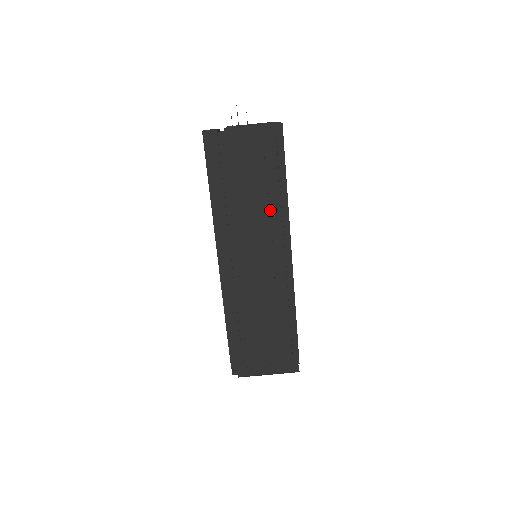
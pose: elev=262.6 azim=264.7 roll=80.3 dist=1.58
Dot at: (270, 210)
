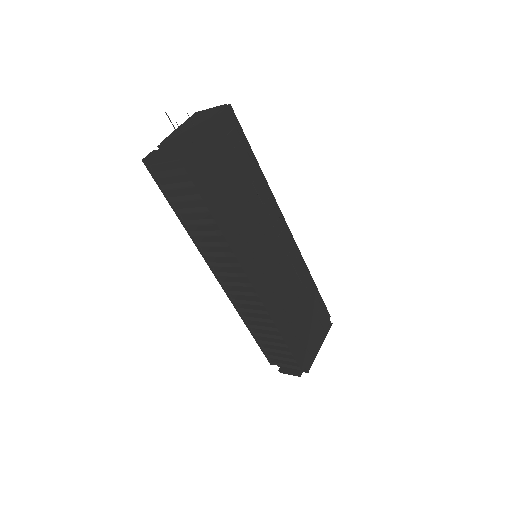
Dot at: (260, 198)
